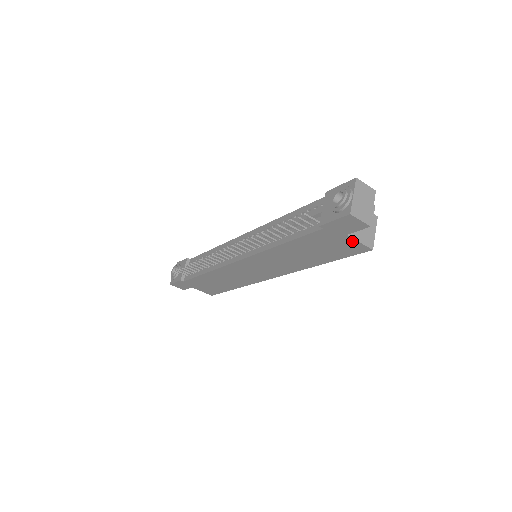
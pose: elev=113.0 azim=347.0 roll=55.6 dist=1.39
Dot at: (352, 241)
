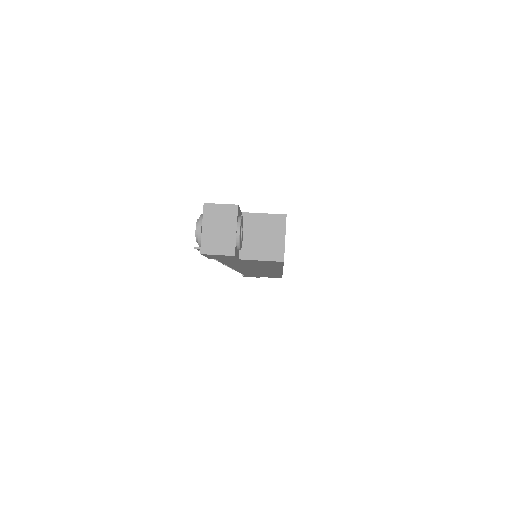
Dot at: (254, 260)
